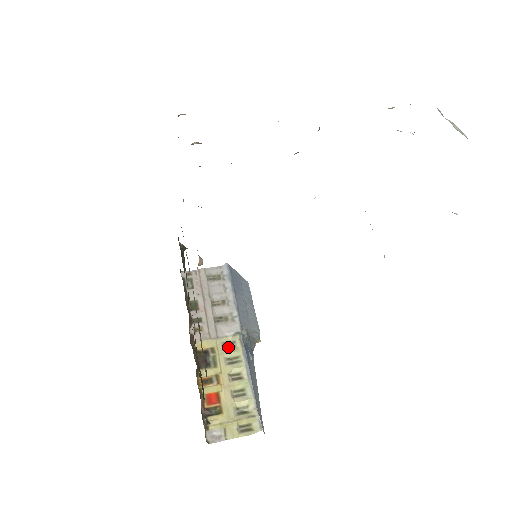
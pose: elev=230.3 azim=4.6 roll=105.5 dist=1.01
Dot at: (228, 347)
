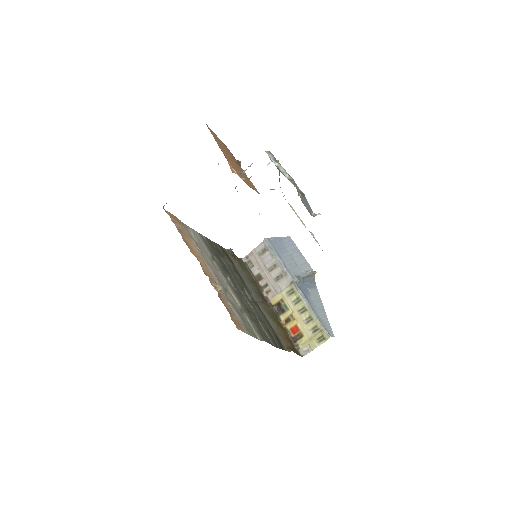
Dot at: (290, 294)
